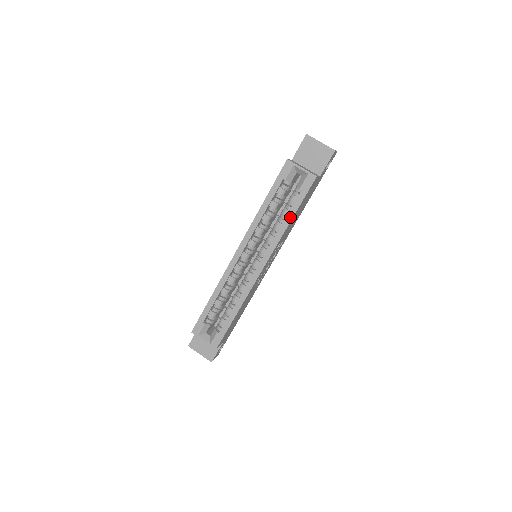
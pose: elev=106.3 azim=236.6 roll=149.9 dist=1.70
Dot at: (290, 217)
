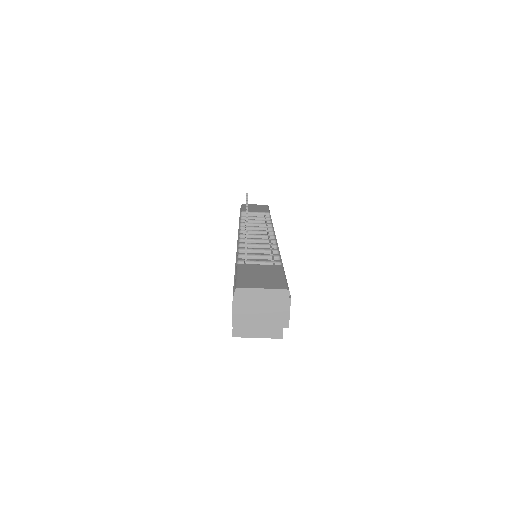
Dot at: occluded
